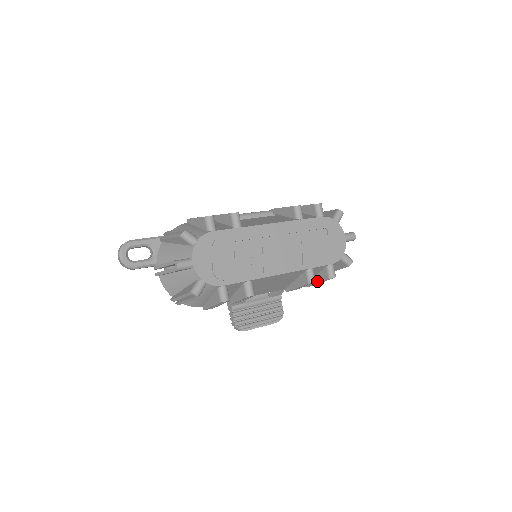
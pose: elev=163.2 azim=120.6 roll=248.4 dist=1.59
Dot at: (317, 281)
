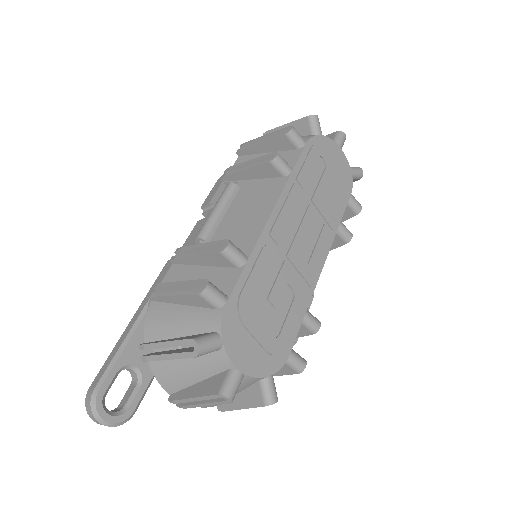
Dot at: occluded
